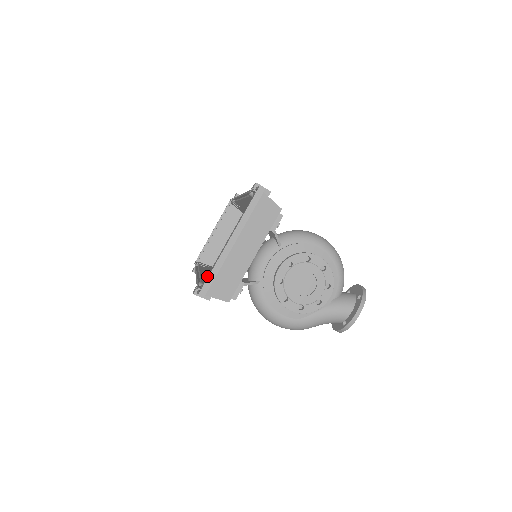
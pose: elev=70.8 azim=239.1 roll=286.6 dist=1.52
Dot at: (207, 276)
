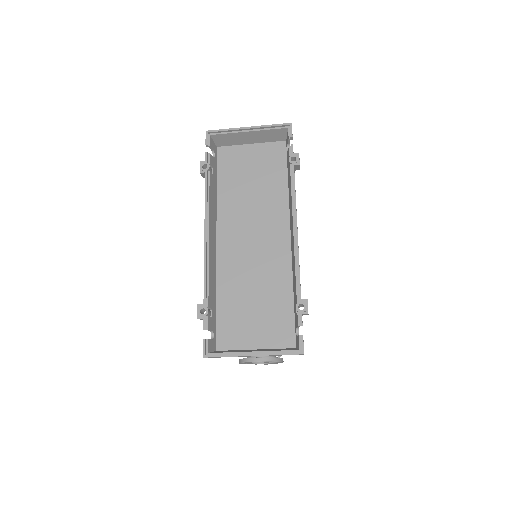
Dot at: (212, 249)
